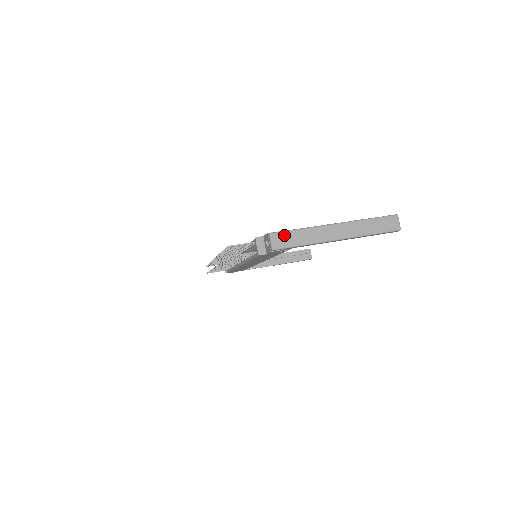
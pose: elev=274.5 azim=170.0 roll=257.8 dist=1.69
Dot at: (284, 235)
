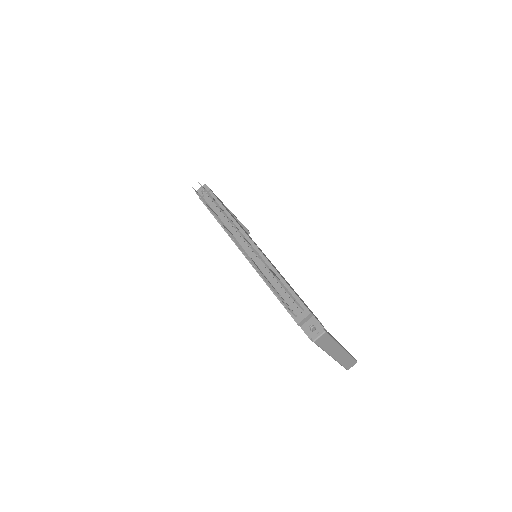
Dot at: (327, 338)
